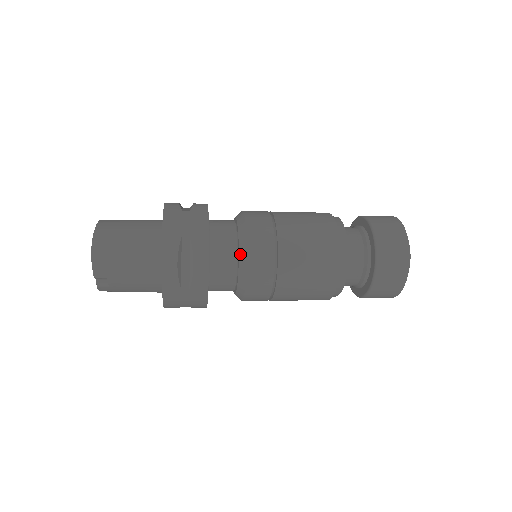
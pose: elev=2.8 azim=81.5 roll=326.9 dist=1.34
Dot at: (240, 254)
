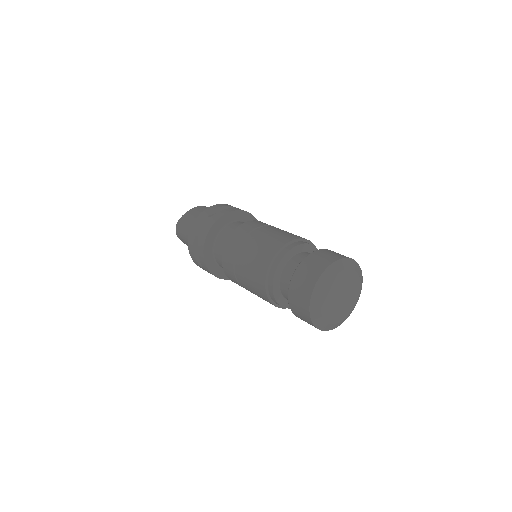
Dot at: occluded
